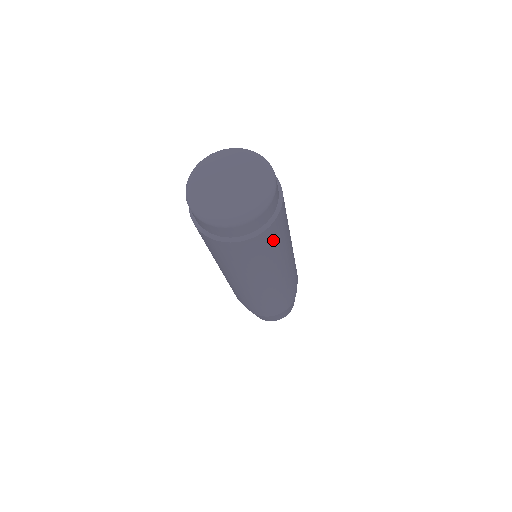
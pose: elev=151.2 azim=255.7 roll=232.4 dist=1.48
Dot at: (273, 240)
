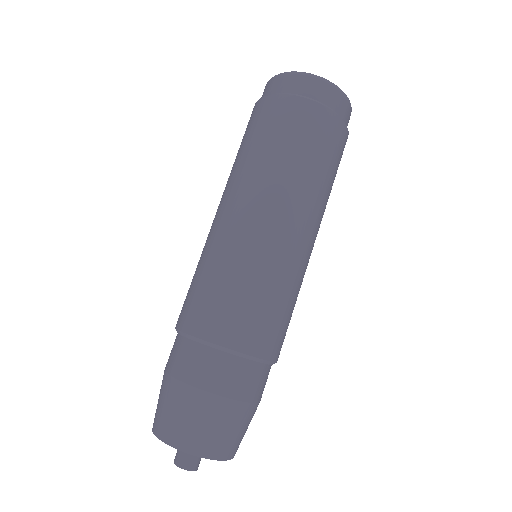
Dot at: (293, 129)
